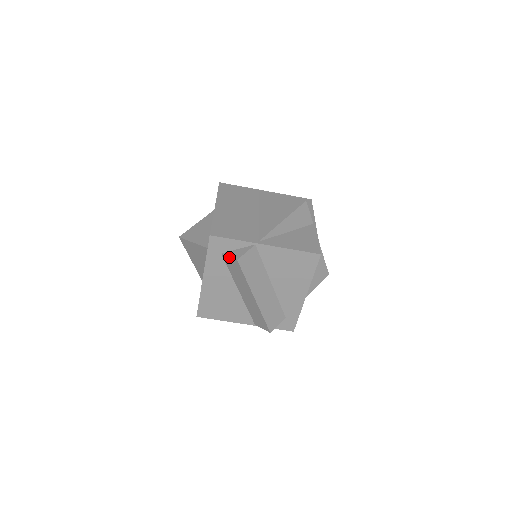
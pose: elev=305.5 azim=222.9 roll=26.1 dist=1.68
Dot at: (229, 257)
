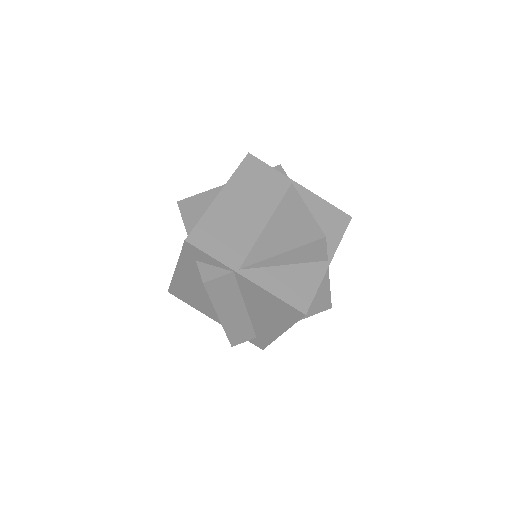
Dot at: occluded
